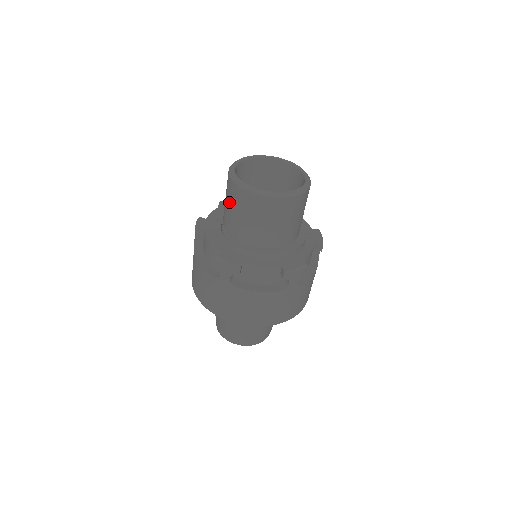
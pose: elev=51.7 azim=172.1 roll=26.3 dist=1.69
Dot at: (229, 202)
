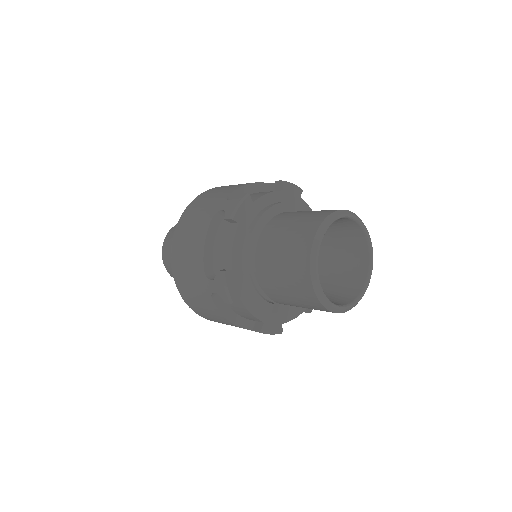
Dot at: (295, 297)
